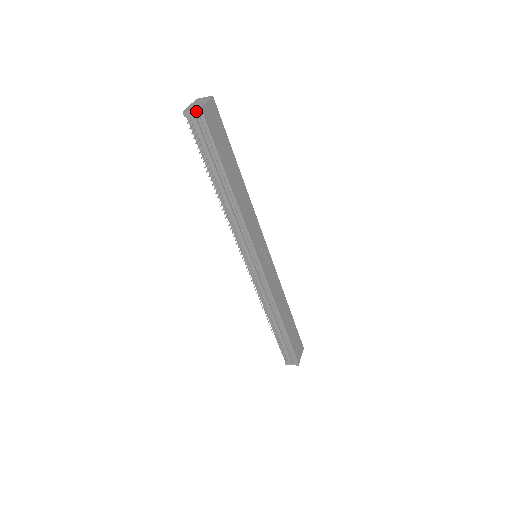
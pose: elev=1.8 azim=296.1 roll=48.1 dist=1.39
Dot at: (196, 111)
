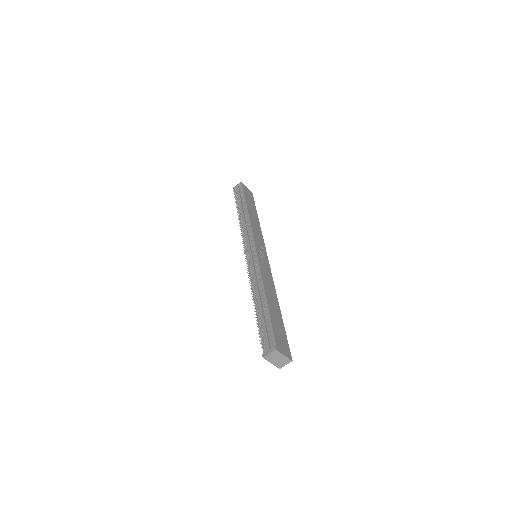
Dot at: (239, 184)
